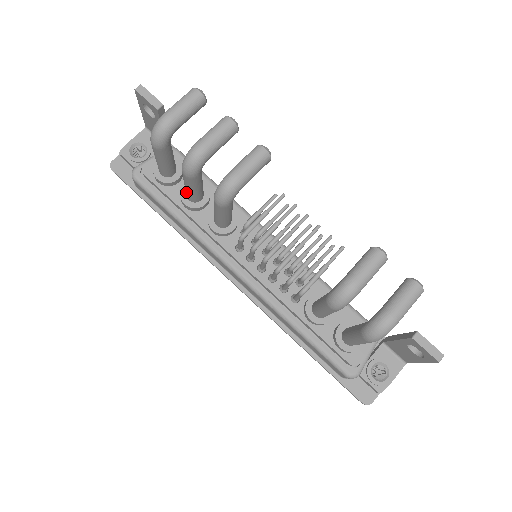
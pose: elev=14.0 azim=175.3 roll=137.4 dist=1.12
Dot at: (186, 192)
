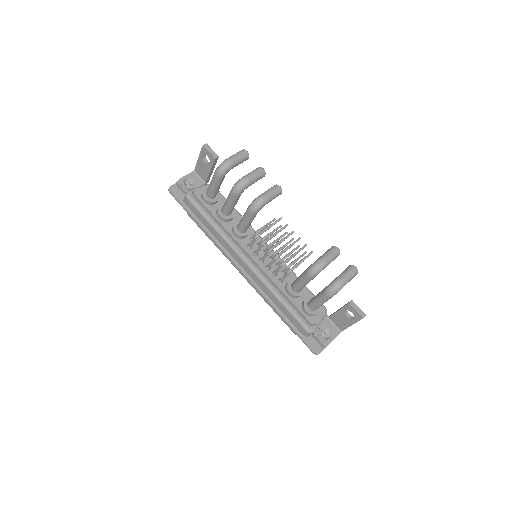
Dot at: (224, 207)
